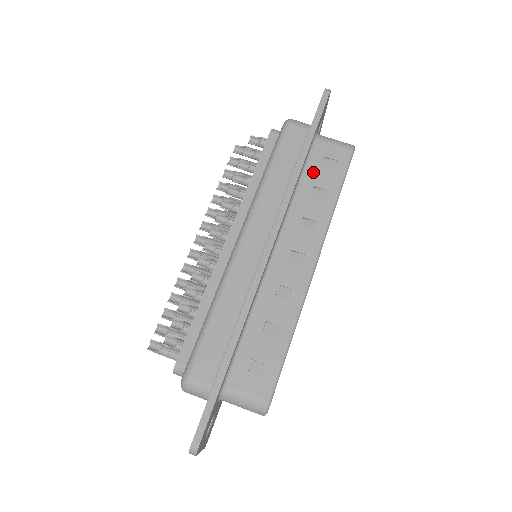
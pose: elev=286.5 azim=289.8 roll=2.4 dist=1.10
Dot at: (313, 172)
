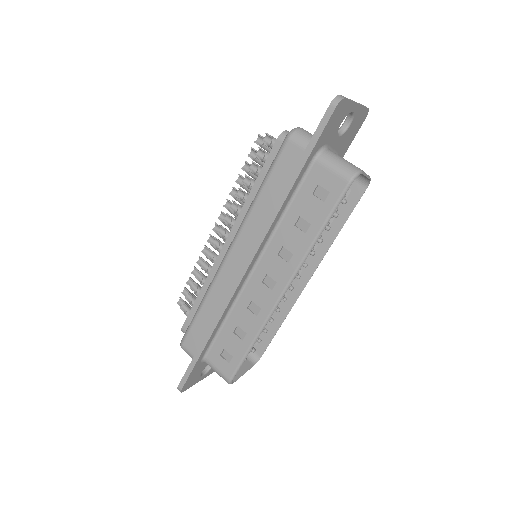
Dot at: (302, 200)
